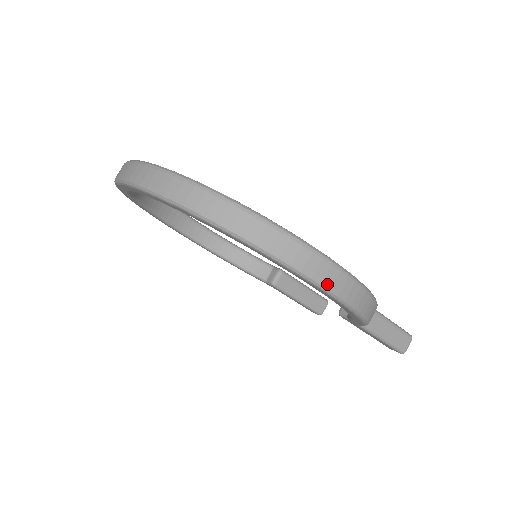
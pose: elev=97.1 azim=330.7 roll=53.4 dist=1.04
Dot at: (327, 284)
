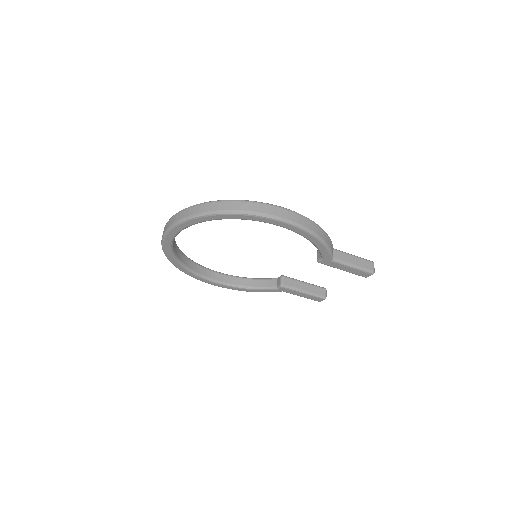
Dot at: (283, 217)
